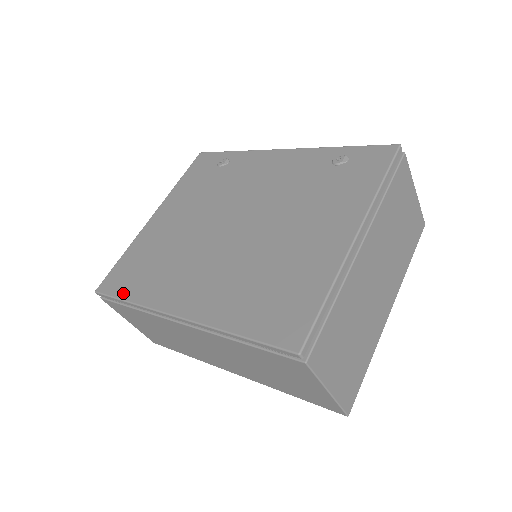
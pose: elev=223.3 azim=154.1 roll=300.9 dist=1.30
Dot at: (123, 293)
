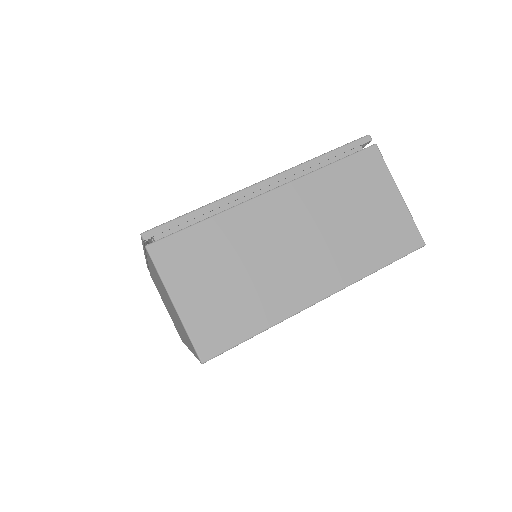
Dot at: occluded
